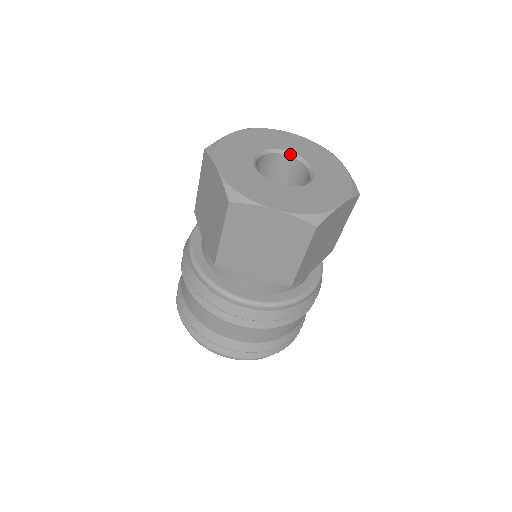
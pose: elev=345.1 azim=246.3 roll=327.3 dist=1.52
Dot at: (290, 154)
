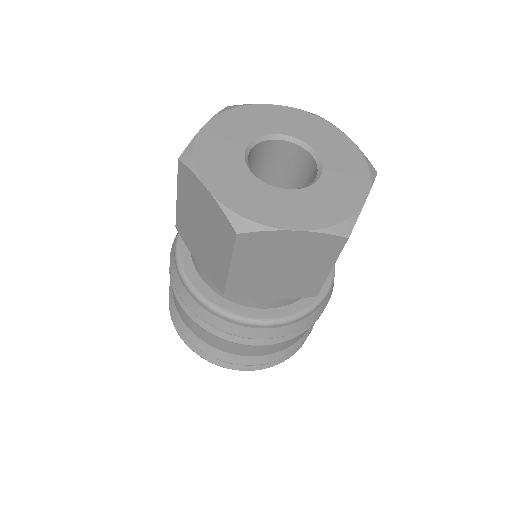
Dot at: (283, 137)
